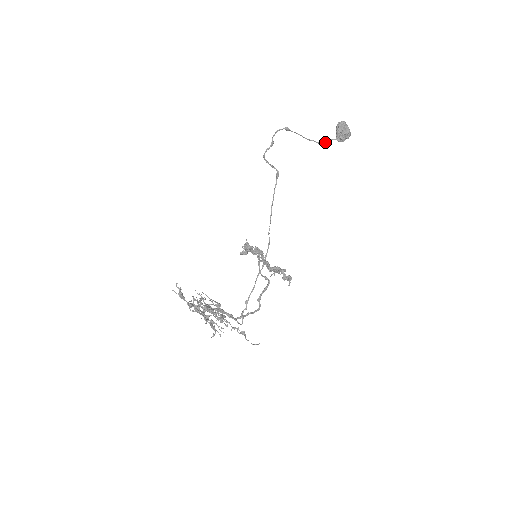
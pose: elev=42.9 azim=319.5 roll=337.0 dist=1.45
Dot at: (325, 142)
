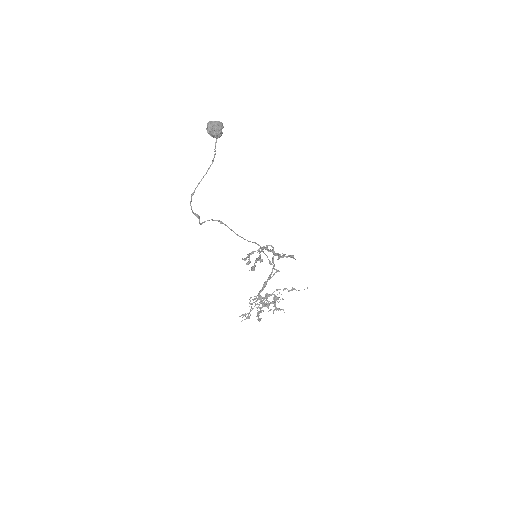
Dot at: (215, 154)
